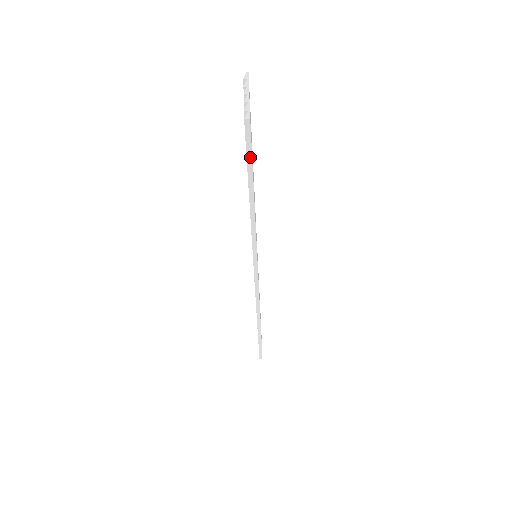
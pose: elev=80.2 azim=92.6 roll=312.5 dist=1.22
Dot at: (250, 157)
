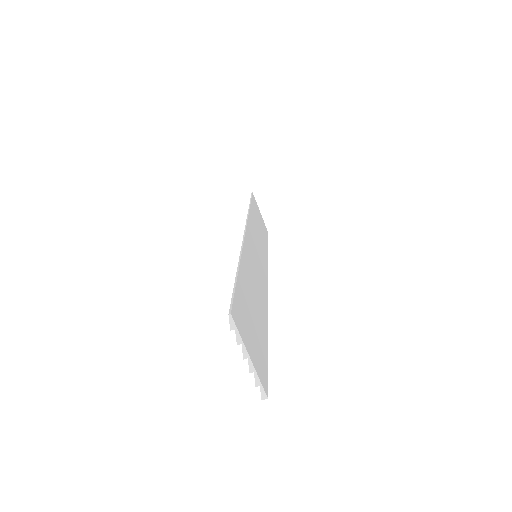
Dot at: (266, 369)
